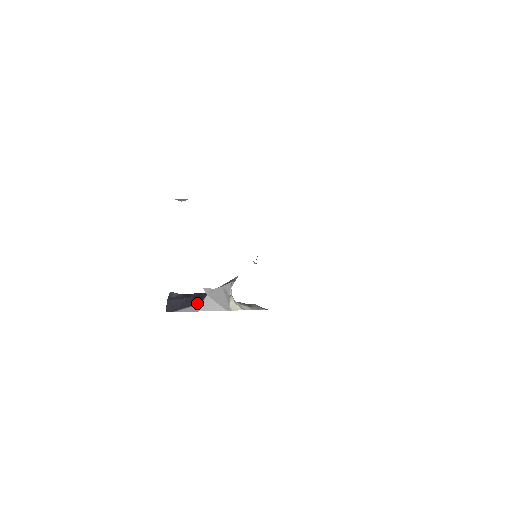
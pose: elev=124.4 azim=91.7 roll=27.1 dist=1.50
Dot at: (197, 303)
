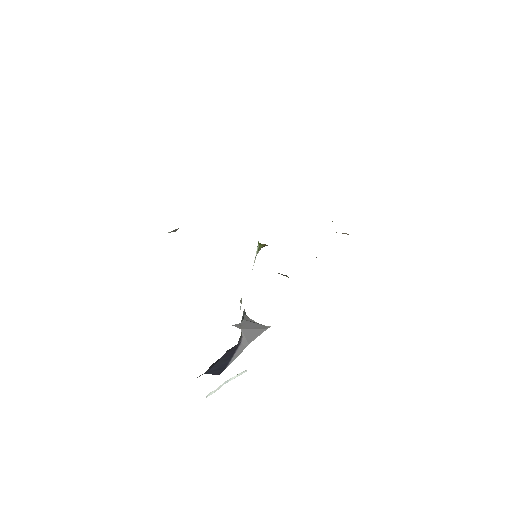
Dot at: (239, 343)
